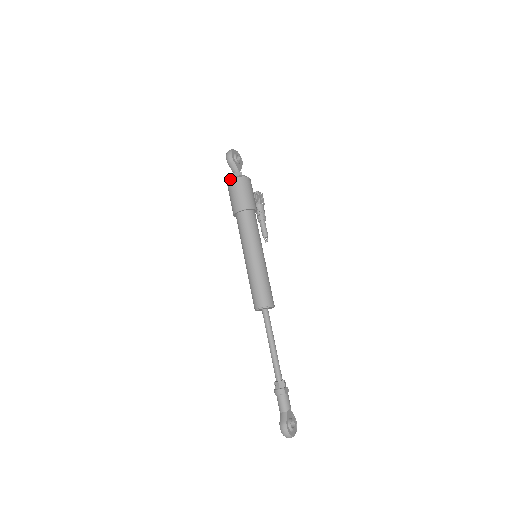
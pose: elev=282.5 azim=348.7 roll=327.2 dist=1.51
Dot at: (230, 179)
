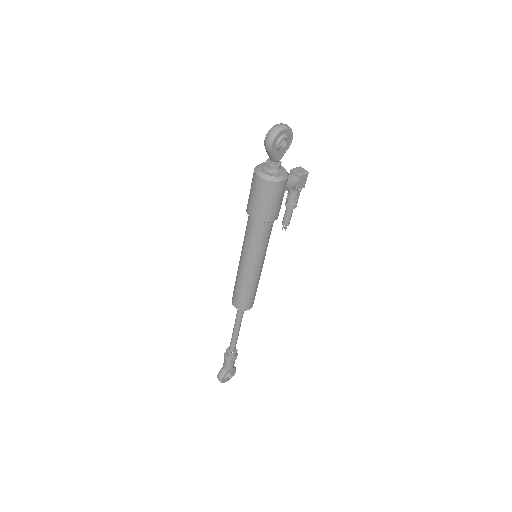
Dot at: (257, 173)
